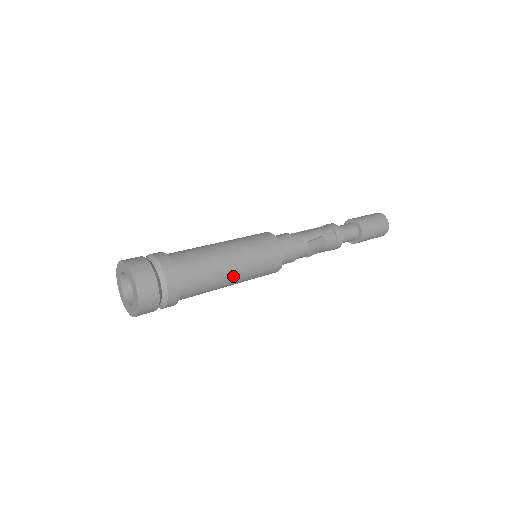
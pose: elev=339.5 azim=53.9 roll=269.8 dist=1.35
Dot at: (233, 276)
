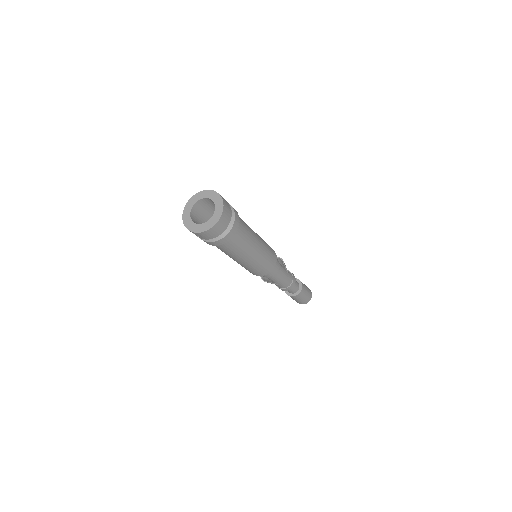
Dot at: (255, 233)
